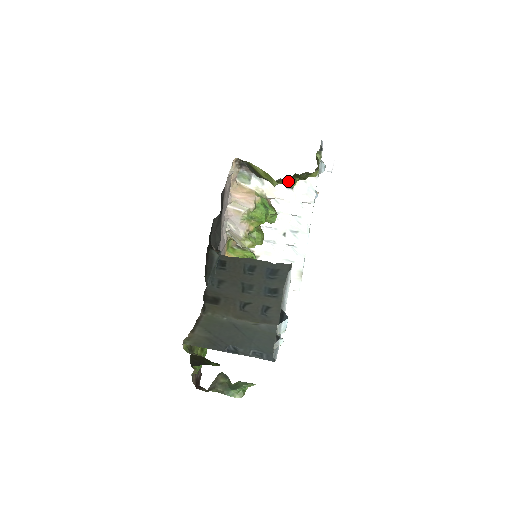
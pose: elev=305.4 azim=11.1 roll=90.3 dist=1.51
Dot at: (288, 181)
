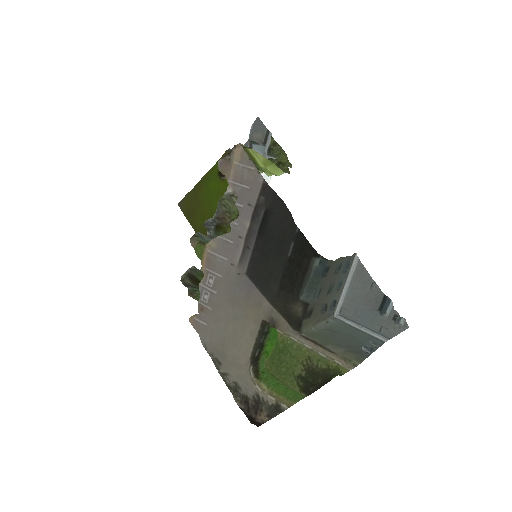
Dot at: (284, 170)
